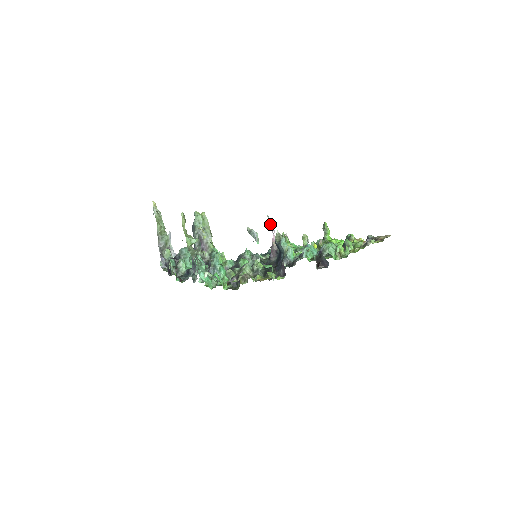
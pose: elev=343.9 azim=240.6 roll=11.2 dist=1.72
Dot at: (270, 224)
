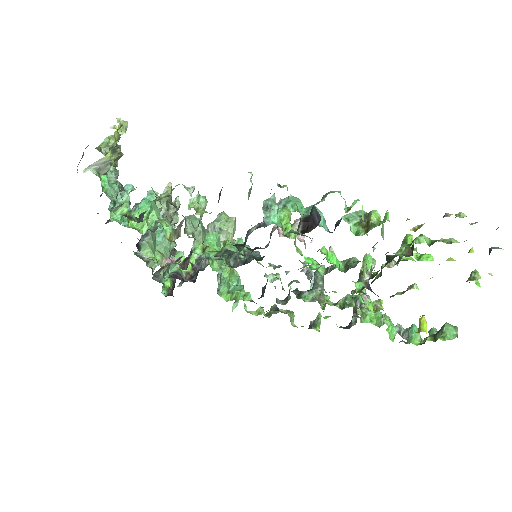
Dot at: occluded
